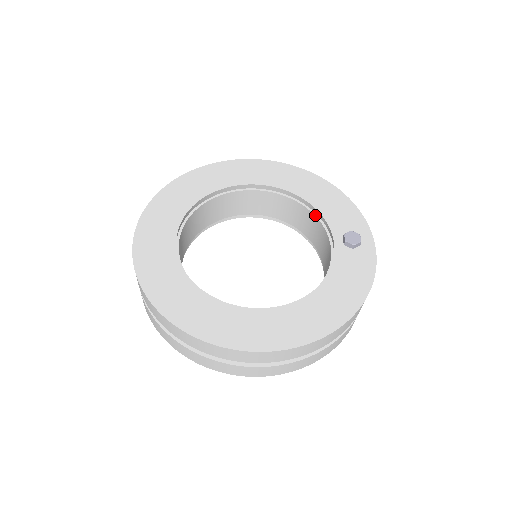
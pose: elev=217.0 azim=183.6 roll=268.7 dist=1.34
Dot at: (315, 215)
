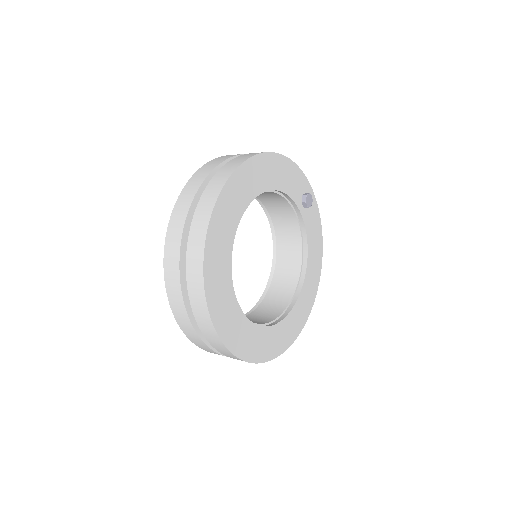
Dot at: (278, 194)
